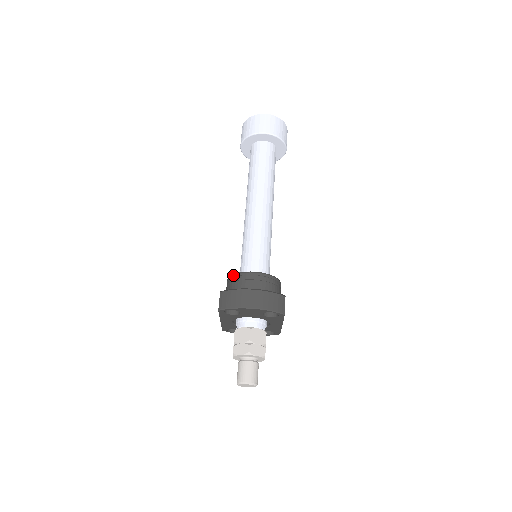
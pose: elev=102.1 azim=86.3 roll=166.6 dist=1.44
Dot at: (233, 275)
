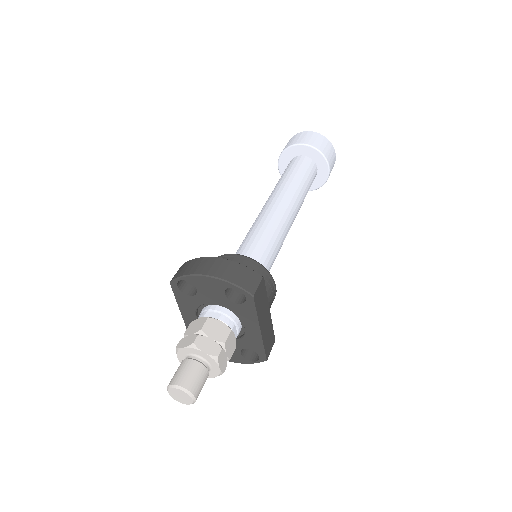
Dot at: occluded
